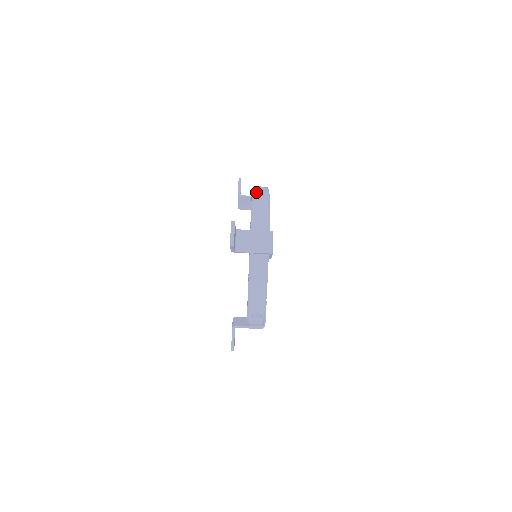
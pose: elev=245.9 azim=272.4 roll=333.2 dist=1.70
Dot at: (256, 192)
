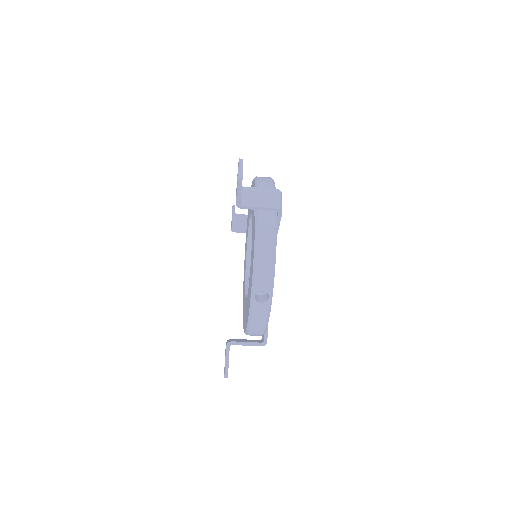
Dot at: occluded
